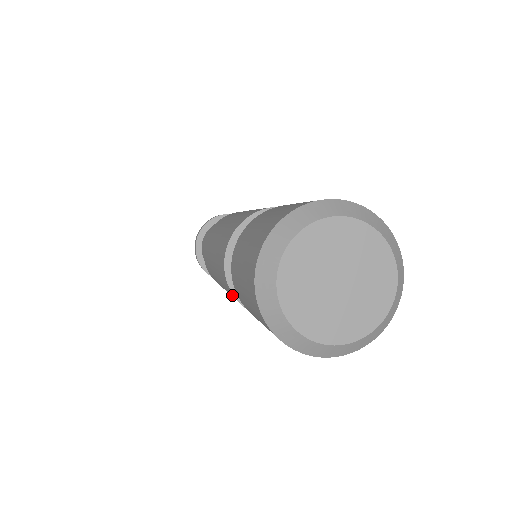
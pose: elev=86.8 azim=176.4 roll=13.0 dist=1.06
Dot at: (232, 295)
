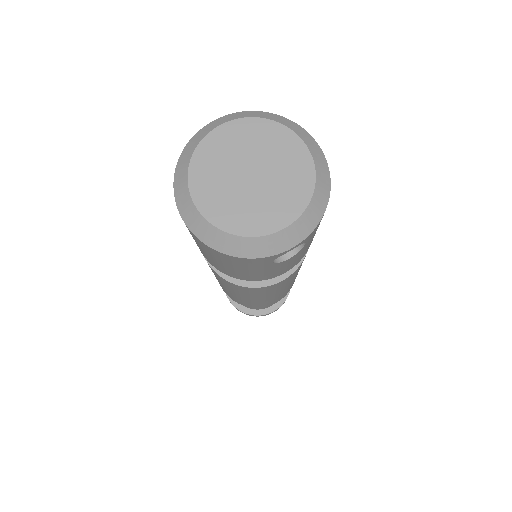
Dot at: (235, 287)
